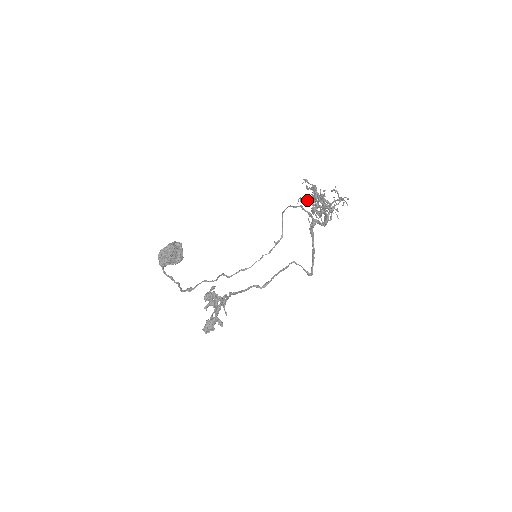
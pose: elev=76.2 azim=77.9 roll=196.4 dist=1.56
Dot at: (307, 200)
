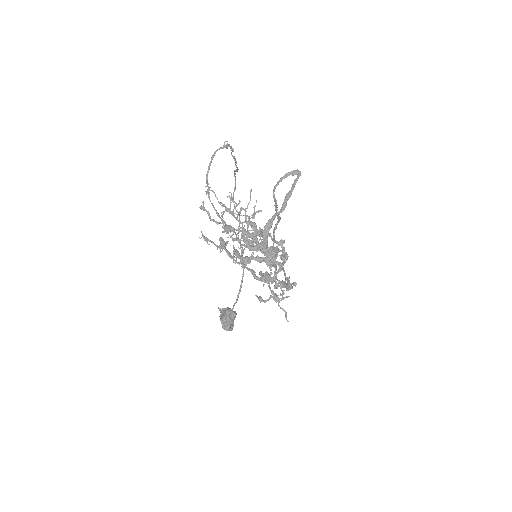
Dot at: (234, 248)
